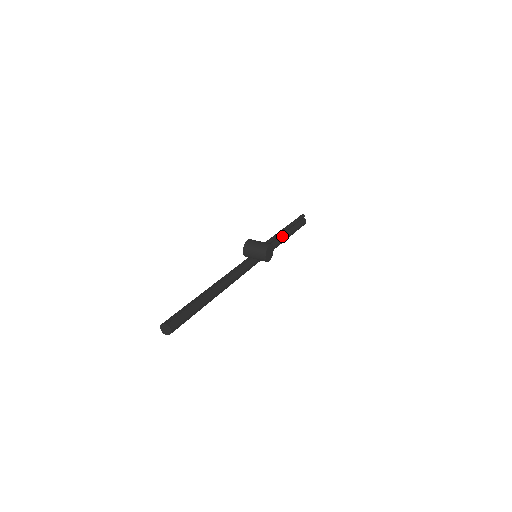
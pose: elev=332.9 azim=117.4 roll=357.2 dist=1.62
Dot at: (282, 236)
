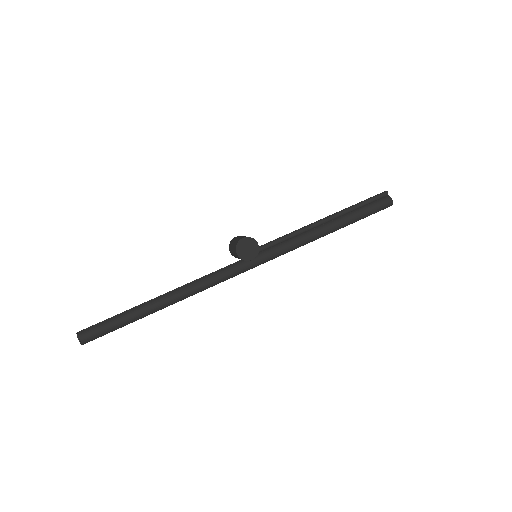
Dot at: (321, 226)
